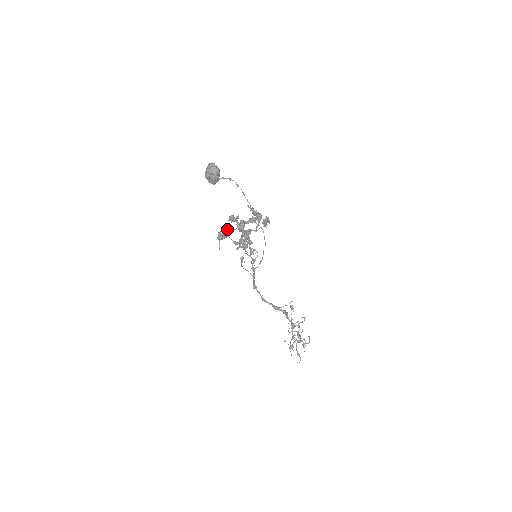
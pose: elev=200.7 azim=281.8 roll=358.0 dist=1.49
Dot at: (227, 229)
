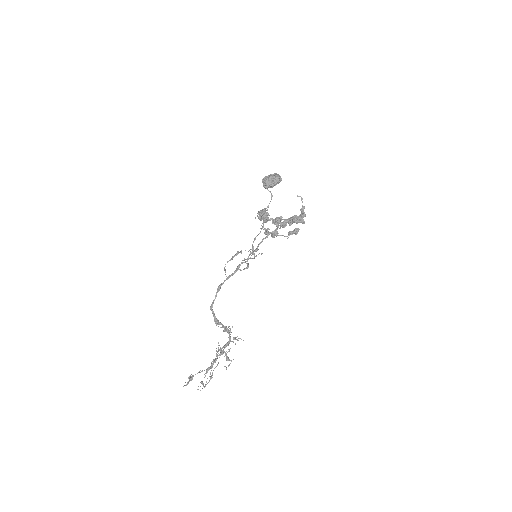
Dot at: (267, 213)
